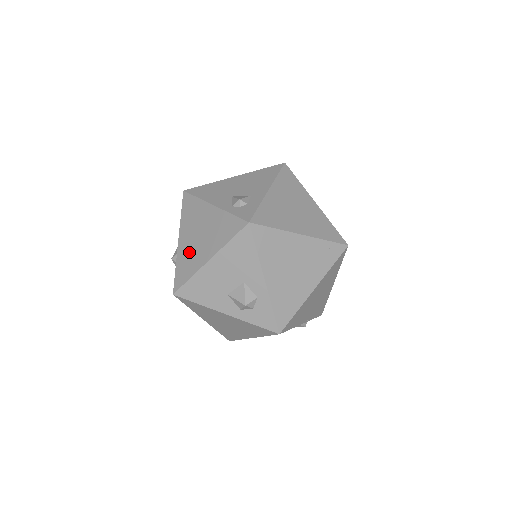
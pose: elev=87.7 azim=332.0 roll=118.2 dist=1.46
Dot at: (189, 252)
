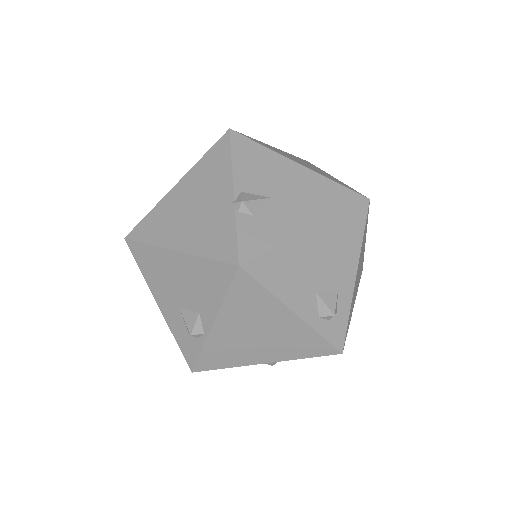
Dot at: (233, 345)
